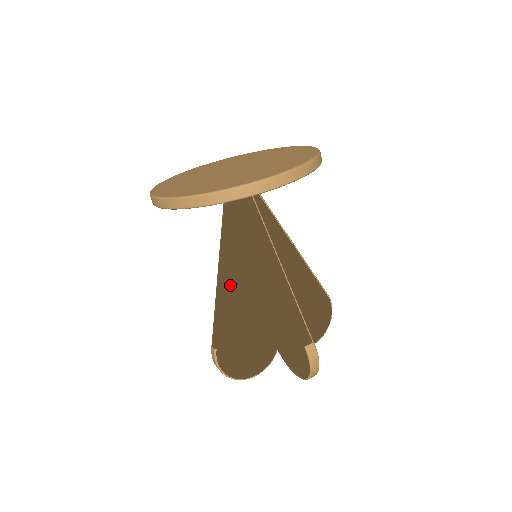
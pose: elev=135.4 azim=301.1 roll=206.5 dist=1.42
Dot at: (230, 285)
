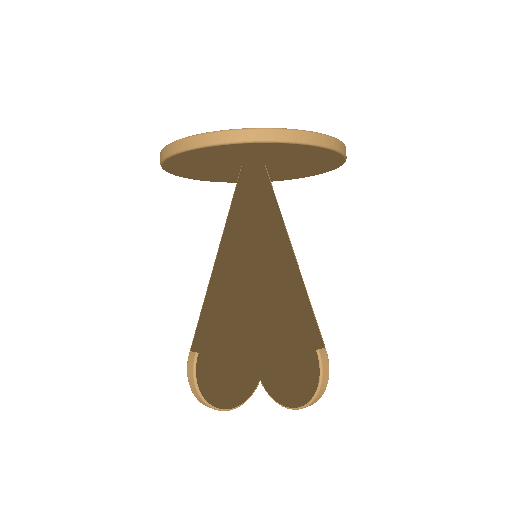
Dot at: (228, 275)
